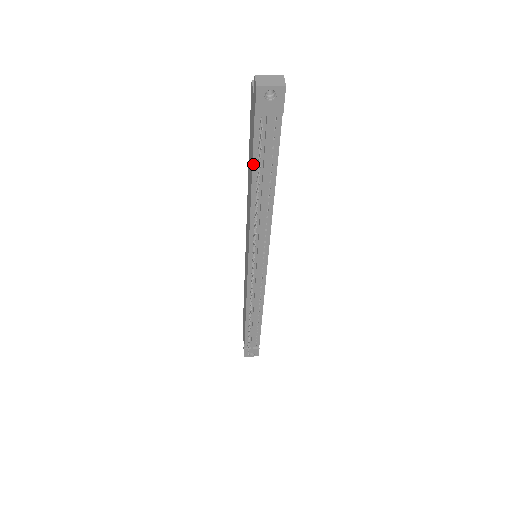
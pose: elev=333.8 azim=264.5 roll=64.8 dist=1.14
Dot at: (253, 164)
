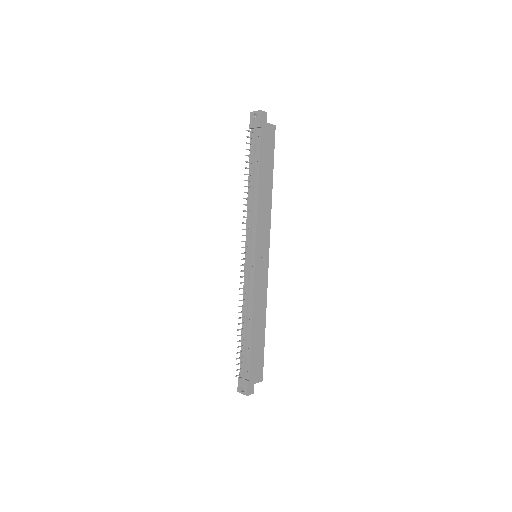
Dot at: (250, 162)
